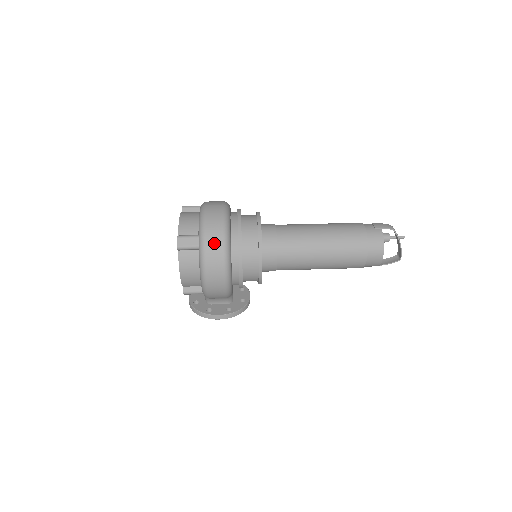
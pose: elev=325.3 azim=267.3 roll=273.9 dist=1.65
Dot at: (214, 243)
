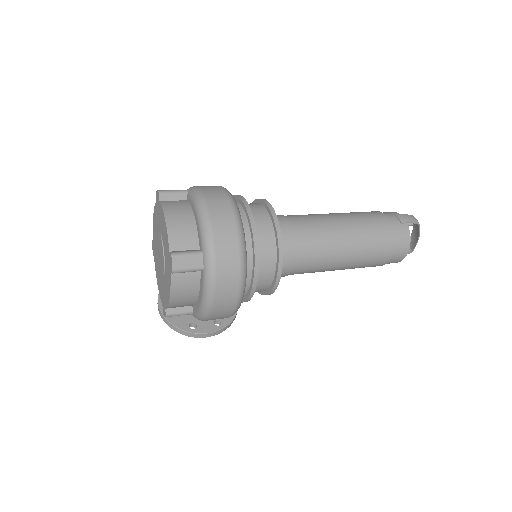
Dot at: (228, 265)
